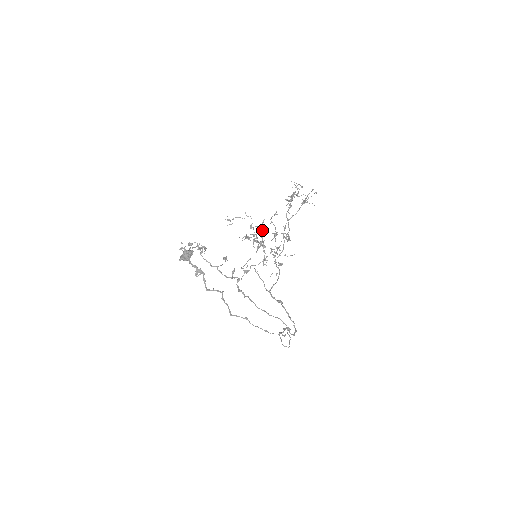
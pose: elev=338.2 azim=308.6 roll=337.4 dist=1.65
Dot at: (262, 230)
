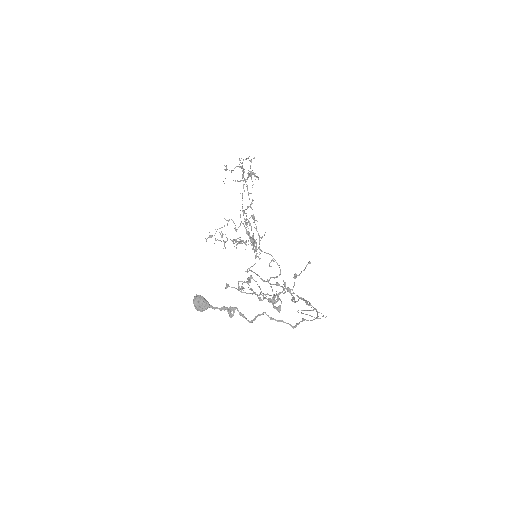
Dot at: occluded
